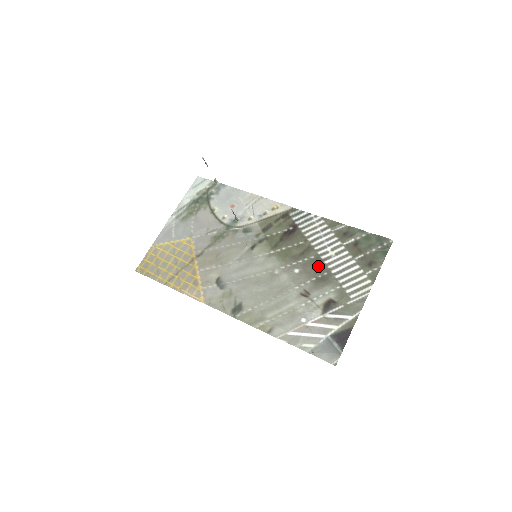
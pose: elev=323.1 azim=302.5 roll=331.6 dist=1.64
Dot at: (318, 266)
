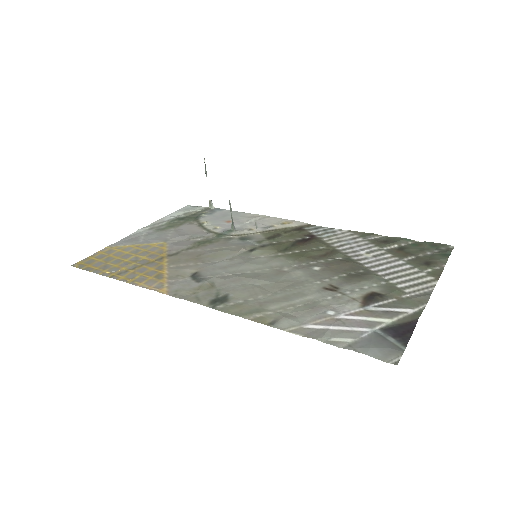
Dot at: (349, 264)
